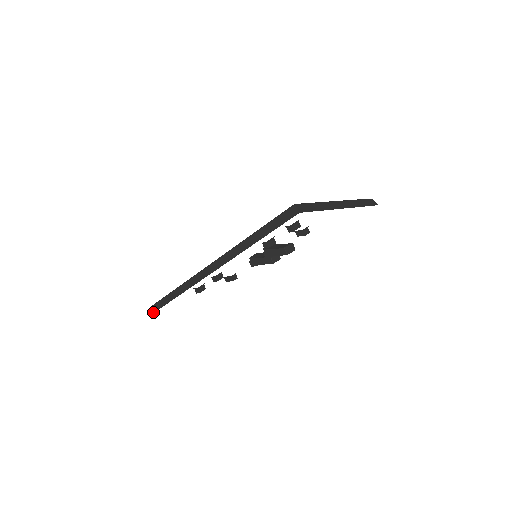
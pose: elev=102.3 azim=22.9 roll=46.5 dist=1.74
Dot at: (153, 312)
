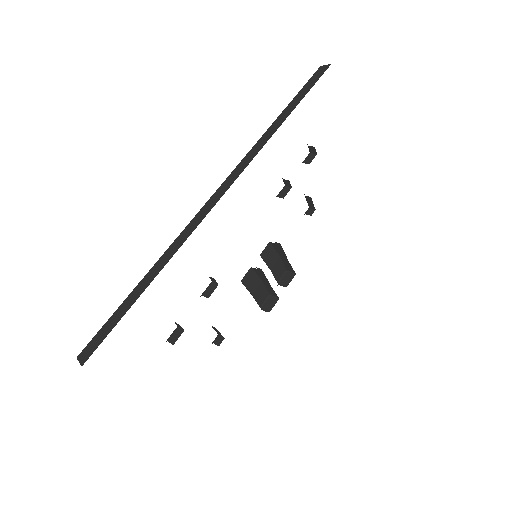
Dot at: (85, 359)
